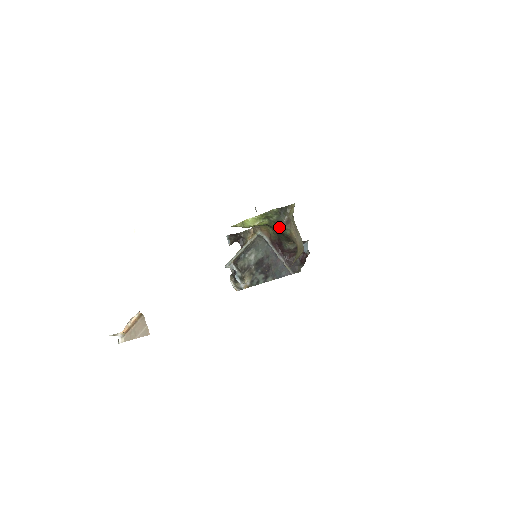
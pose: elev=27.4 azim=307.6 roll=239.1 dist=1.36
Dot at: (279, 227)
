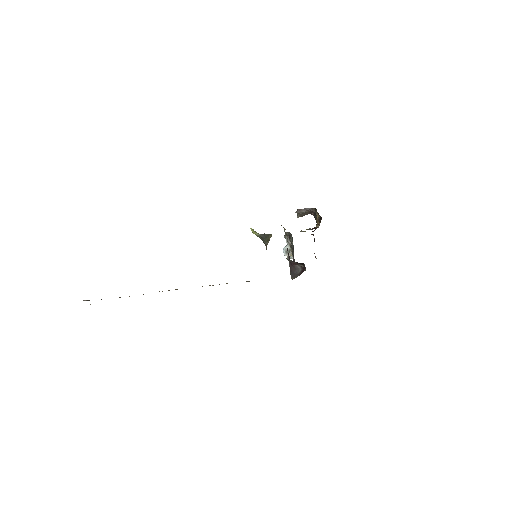
Dot at: occluded
